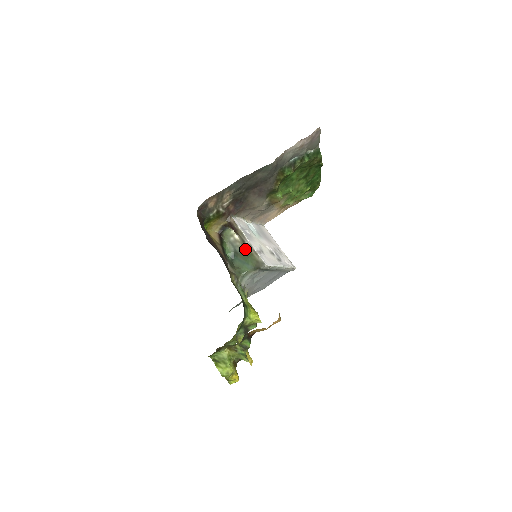
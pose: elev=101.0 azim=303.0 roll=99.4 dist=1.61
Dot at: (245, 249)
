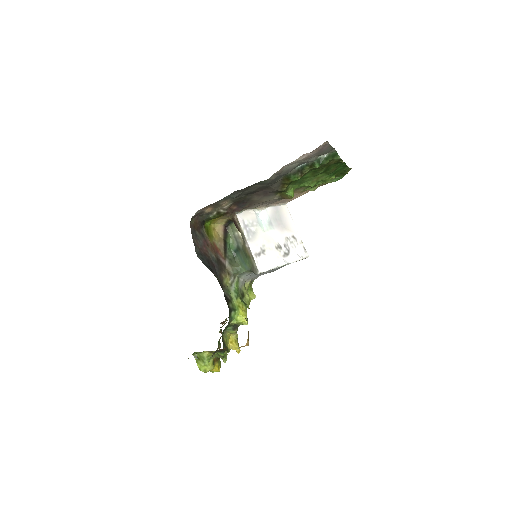
Dot at: (245, 249)
